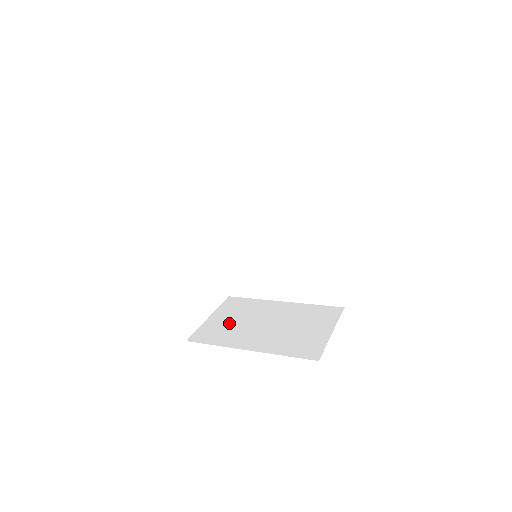
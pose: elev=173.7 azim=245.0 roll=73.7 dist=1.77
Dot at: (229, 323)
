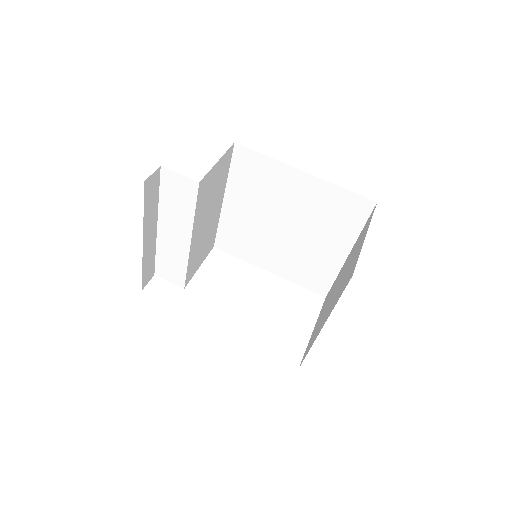
Dot at: (319, 320)
